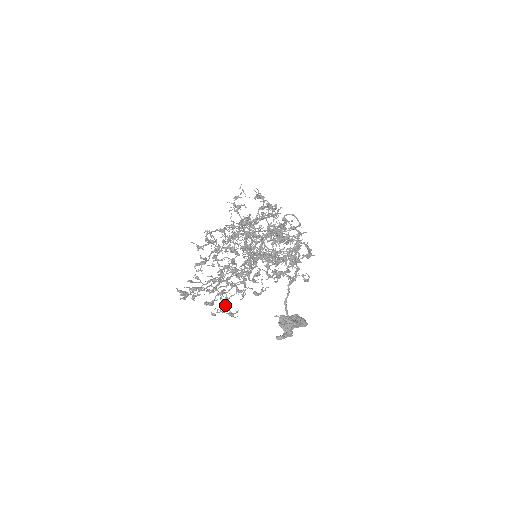
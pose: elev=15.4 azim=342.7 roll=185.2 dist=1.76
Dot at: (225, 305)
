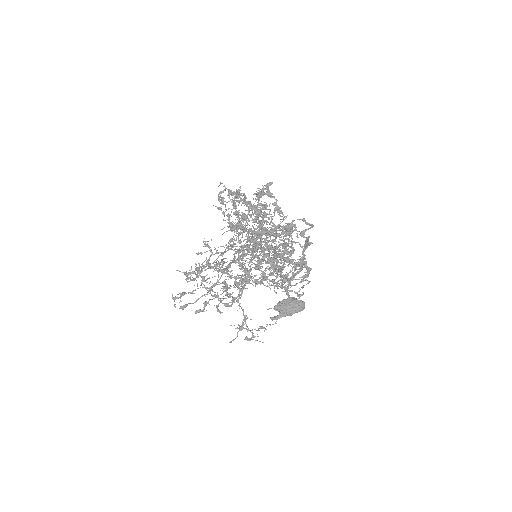
Dot at: occluded
